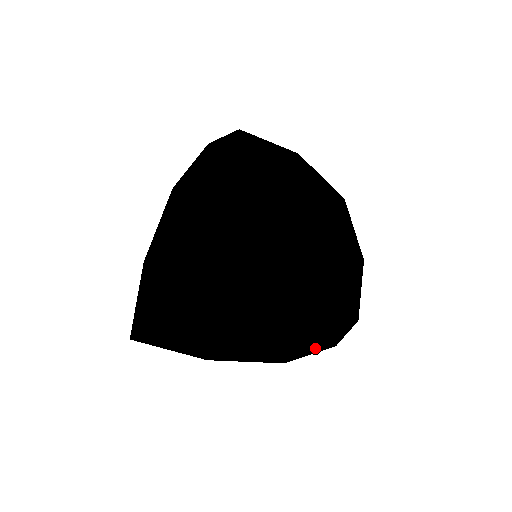
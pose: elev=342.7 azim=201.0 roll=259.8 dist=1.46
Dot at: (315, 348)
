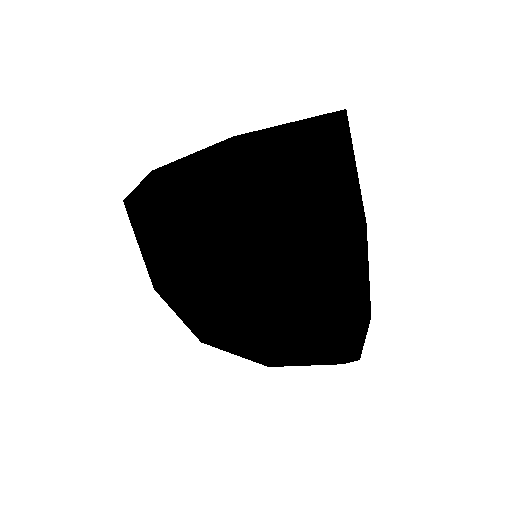
Dot at: (240, 356)
